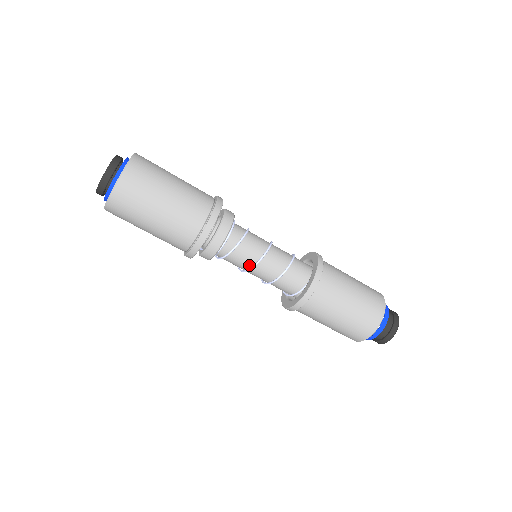
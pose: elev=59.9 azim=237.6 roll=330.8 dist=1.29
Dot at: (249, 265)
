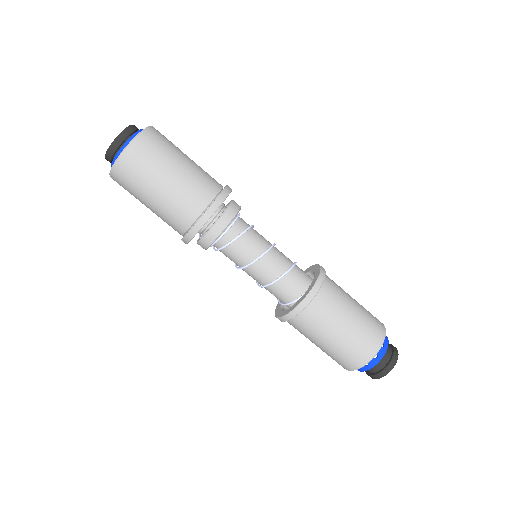
Dot at: (247, 261)
